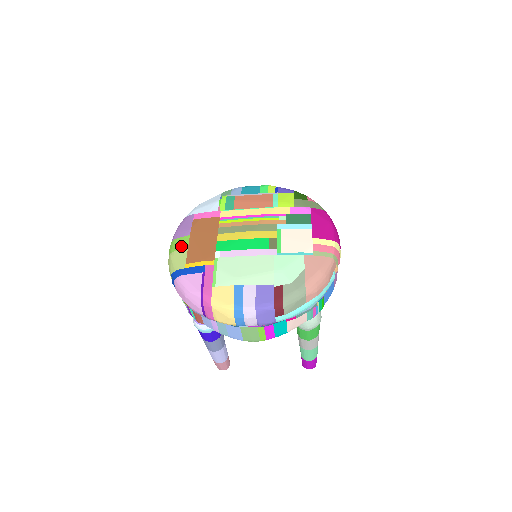
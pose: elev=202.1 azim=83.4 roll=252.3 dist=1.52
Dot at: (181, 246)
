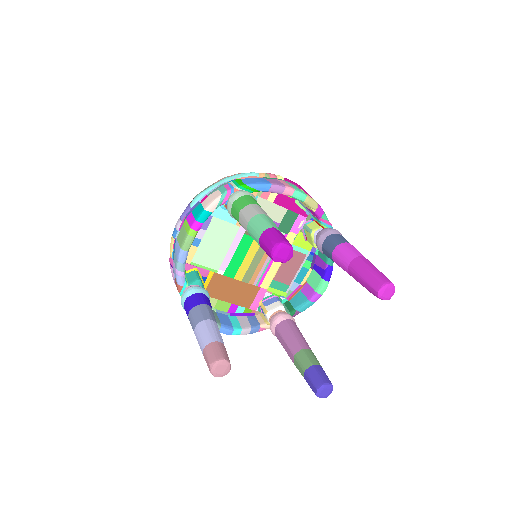
Dot at: occluded
